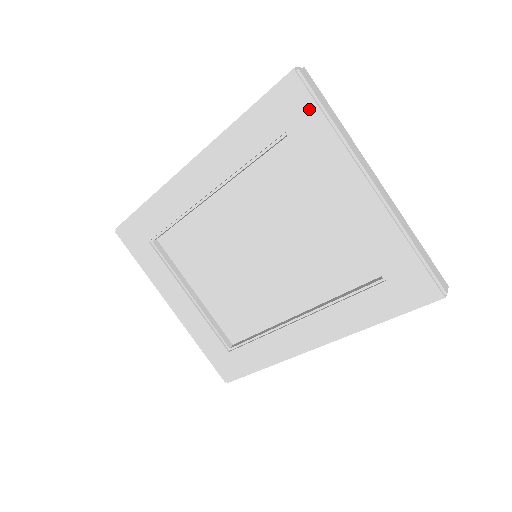
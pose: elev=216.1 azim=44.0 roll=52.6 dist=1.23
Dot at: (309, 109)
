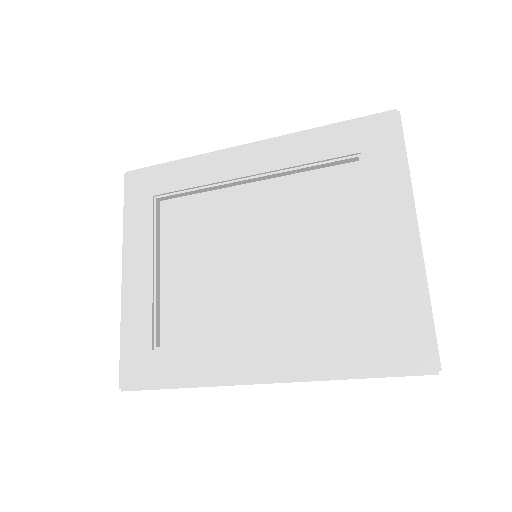
Dot at: (393, 143)
